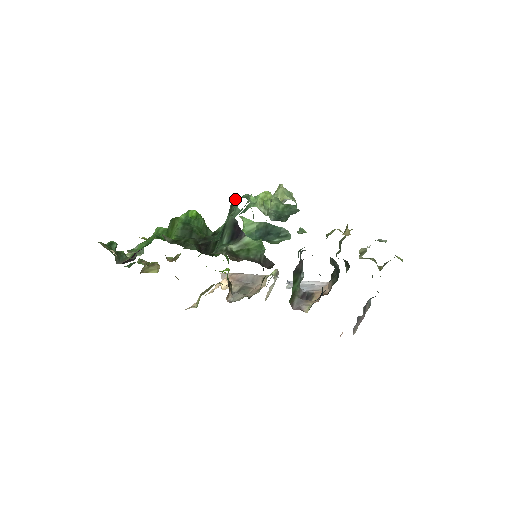
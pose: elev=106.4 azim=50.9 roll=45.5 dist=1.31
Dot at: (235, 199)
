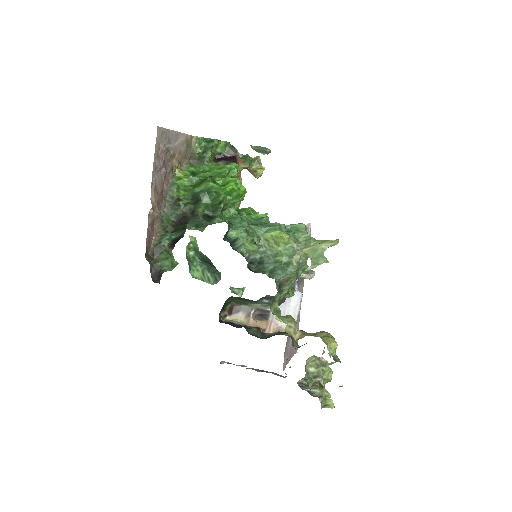
Dot at: occluded
